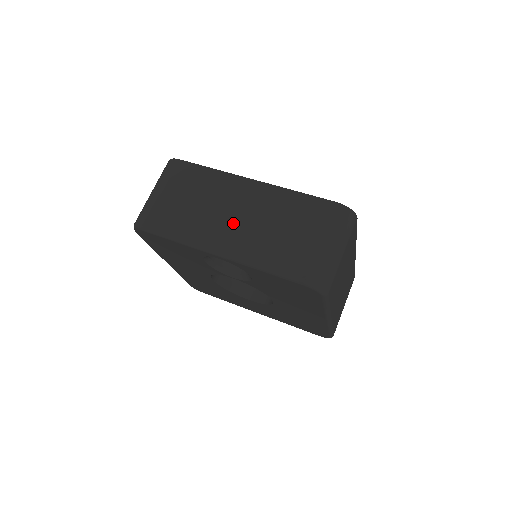
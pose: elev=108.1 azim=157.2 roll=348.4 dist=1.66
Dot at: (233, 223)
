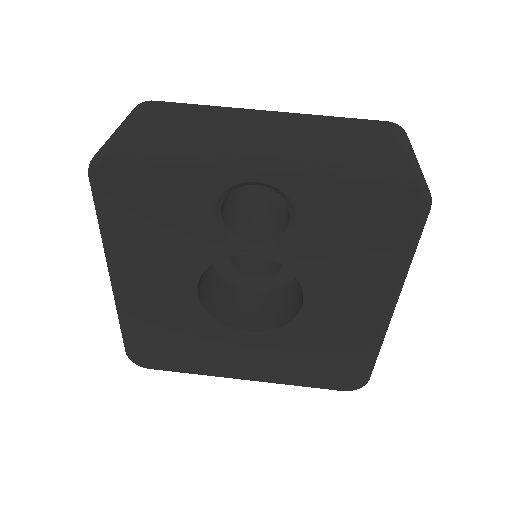
Dot at: (264, 140)
